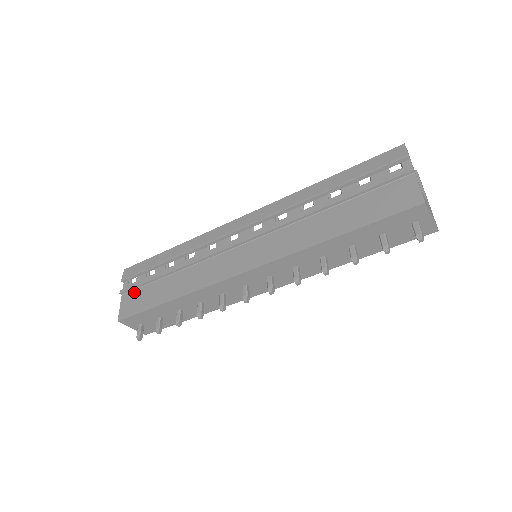
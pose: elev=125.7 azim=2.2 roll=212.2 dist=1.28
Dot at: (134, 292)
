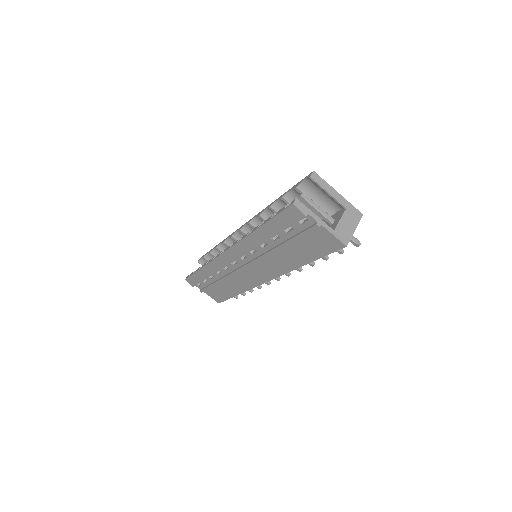
Dot at: (208, 290)
